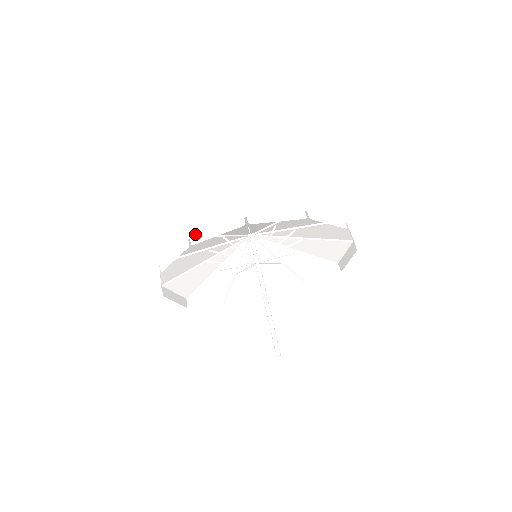
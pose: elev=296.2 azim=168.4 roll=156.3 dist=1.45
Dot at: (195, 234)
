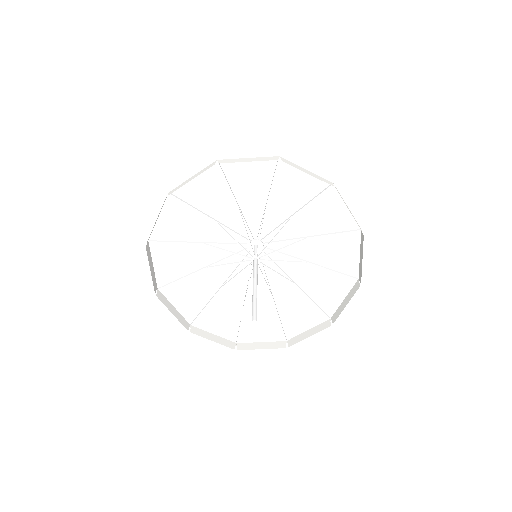
Dot at: (150, 236)
